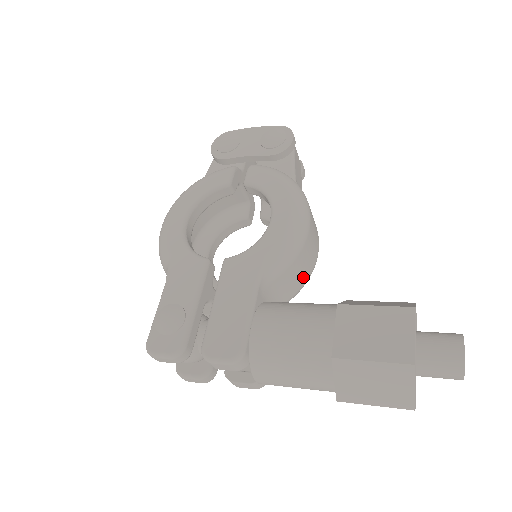
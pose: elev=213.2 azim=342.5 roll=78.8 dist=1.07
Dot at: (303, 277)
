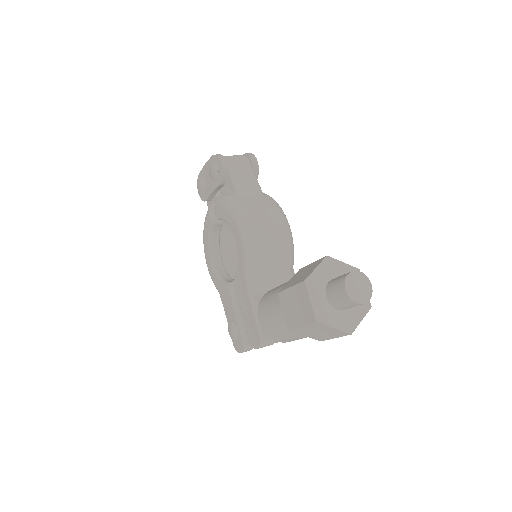
Dot at: (283, 256)
